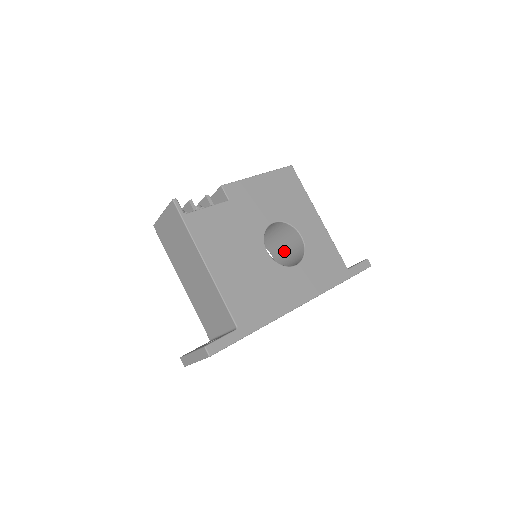
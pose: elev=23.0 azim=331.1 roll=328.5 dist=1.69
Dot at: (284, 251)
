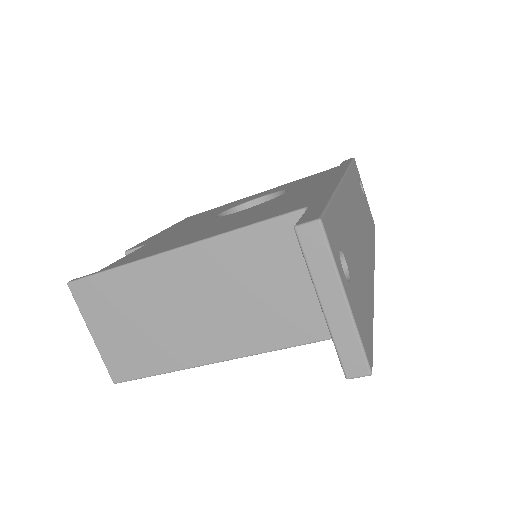
Dot at: occluded
